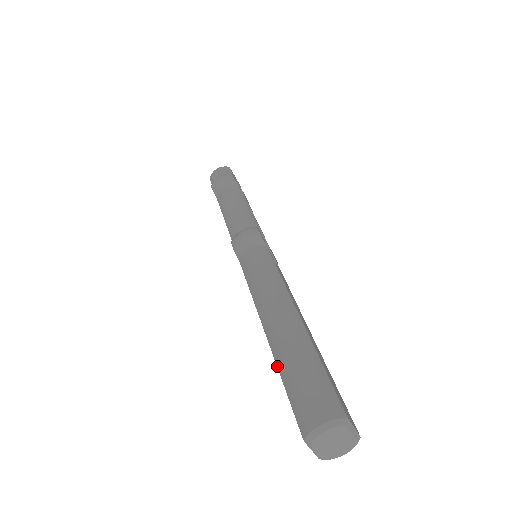
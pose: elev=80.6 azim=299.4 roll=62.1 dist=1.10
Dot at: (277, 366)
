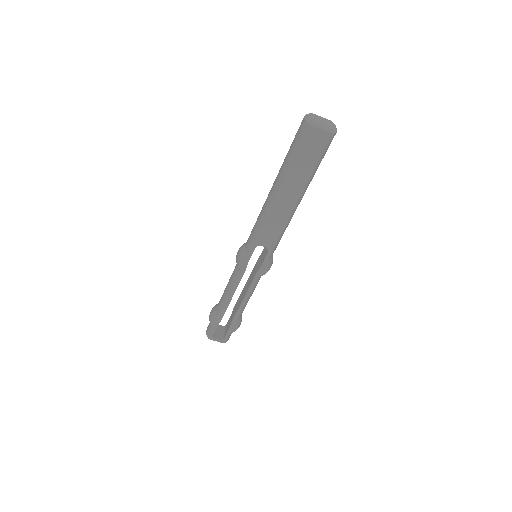
Dot at: (288, 171)
